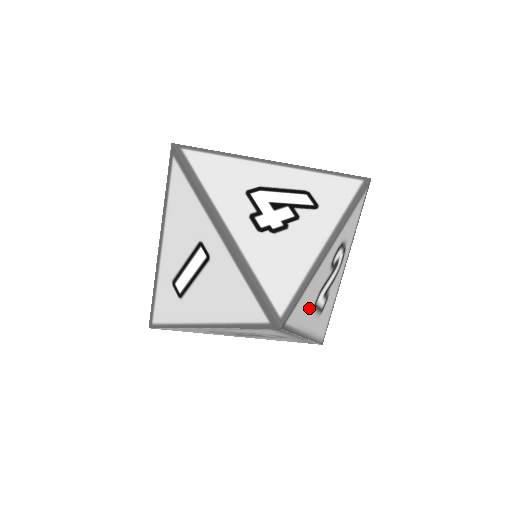
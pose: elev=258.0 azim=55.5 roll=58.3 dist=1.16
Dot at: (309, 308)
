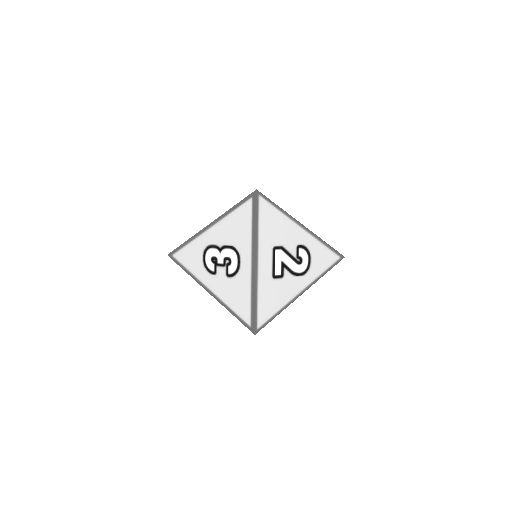
Dot at: (271, 237)
